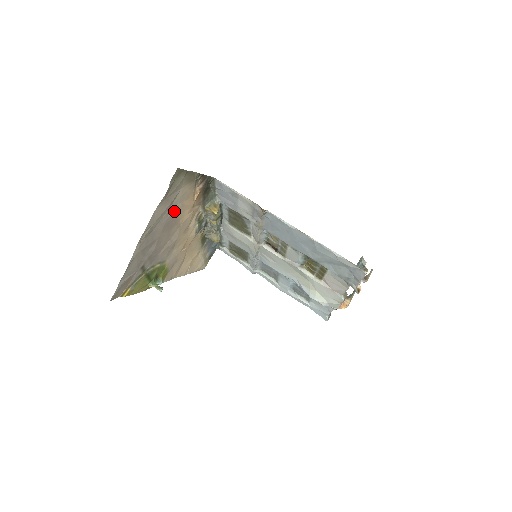
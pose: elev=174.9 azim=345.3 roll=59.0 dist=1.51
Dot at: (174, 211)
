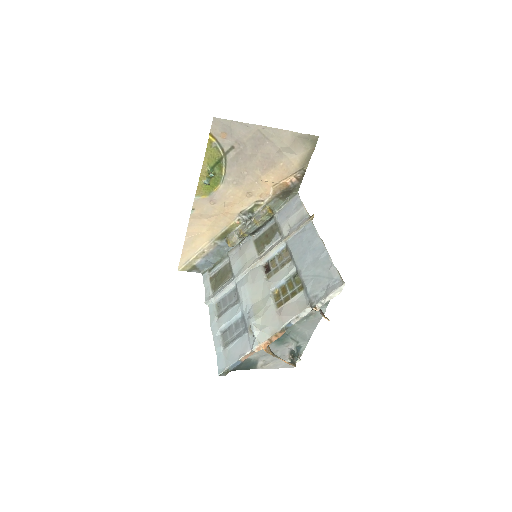
Dot at: (278, 159)
